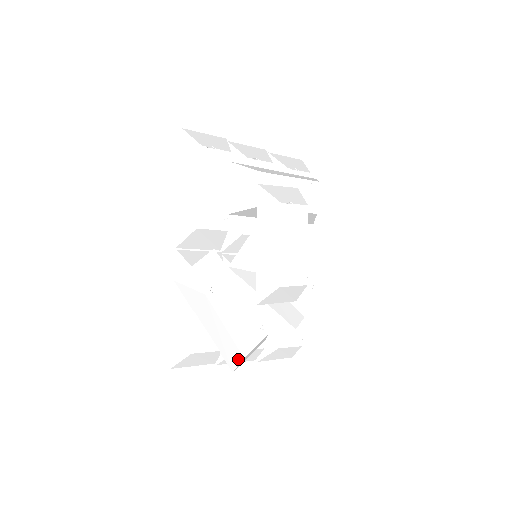
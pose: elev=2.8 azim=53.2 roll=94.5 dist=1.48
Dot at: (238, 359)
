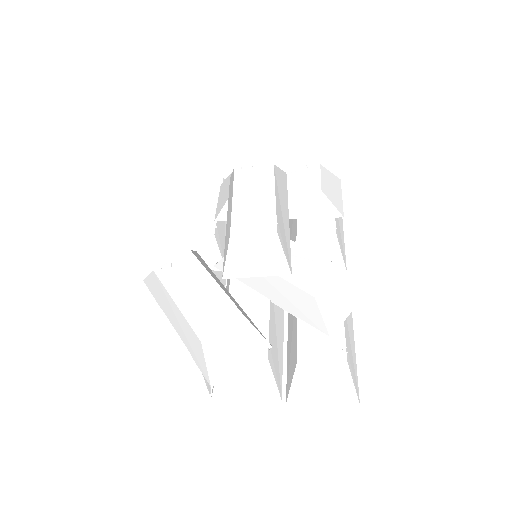
Dot at: (201, 351)
